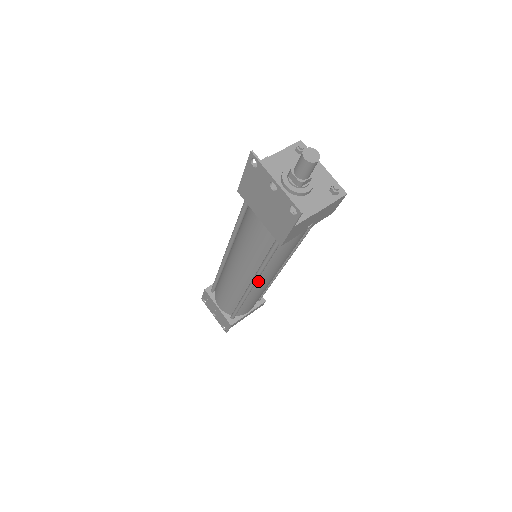
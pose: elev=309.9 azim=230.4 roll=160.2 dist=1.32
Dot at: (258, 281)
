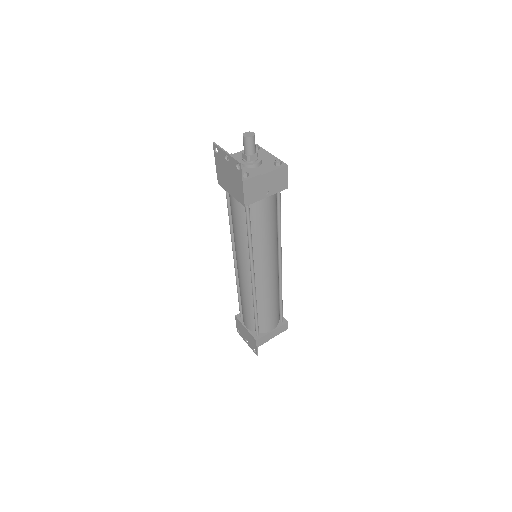
Dot at: (257, 272)
